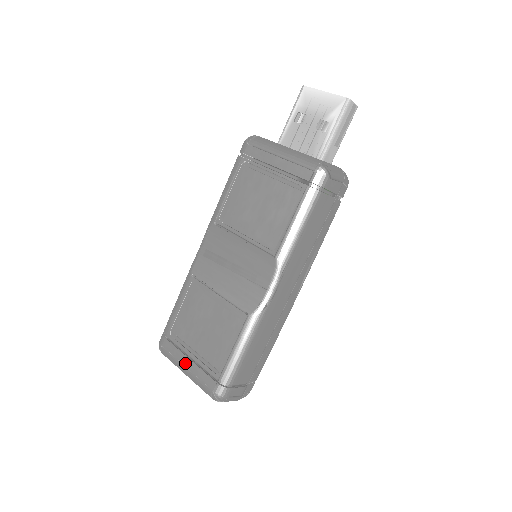
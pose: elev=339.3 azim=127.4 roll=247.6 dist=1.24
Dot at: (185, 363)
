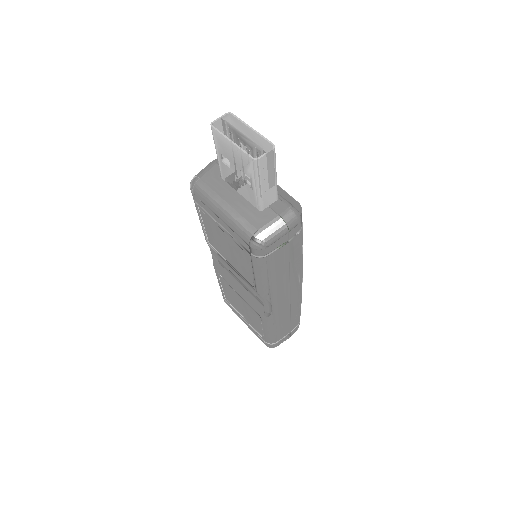
Dot at: occluded
